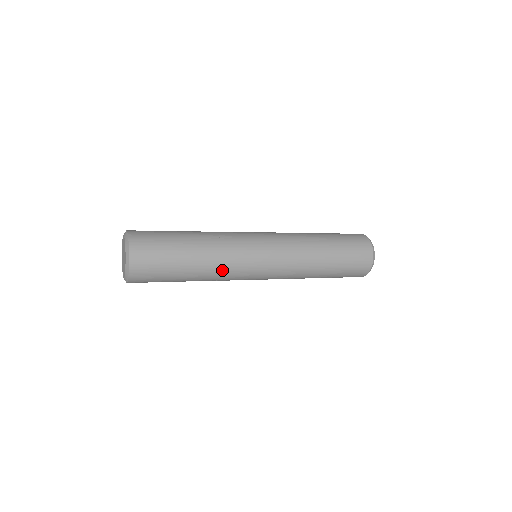
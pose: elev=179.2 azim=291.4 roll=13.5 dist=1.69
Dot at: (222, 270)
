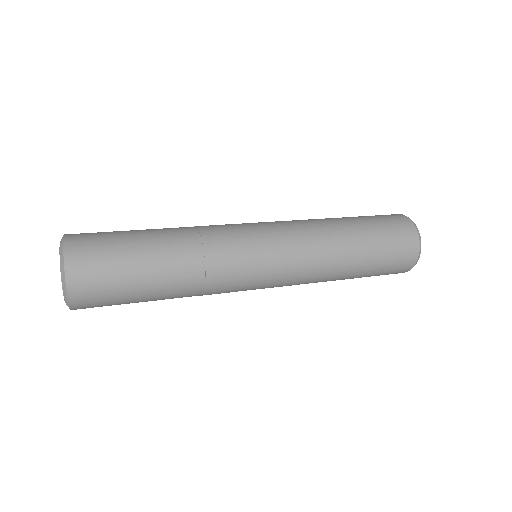
Dot at: (207, 266)
